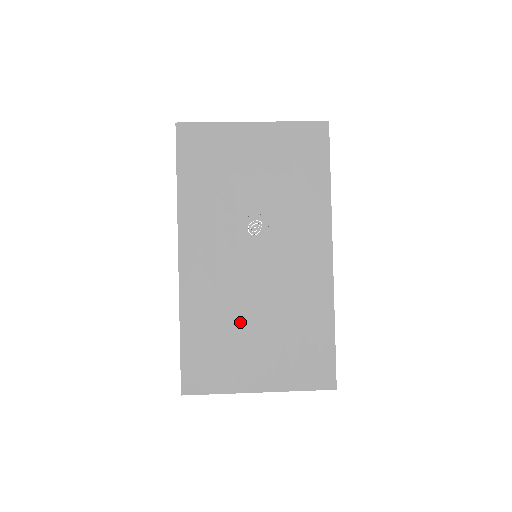
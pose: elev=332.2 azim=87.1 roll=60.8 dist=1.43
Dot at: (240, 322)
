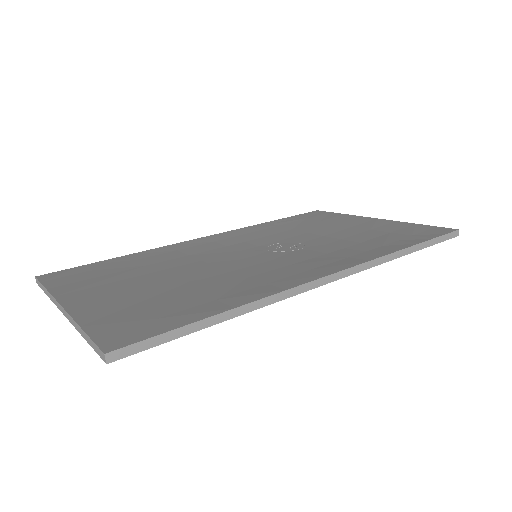
Dot at: (163, 271)
